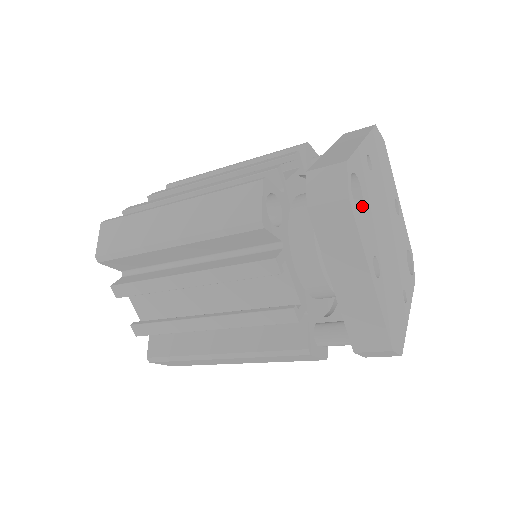
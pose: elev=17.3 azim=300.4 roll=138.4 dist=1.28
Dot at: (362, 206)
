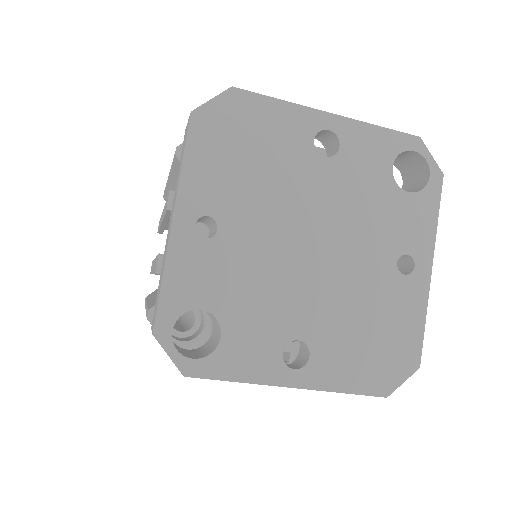
Dot at: (220, 331)
